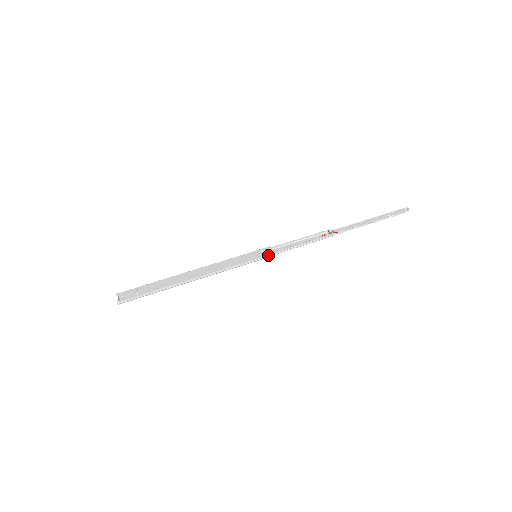
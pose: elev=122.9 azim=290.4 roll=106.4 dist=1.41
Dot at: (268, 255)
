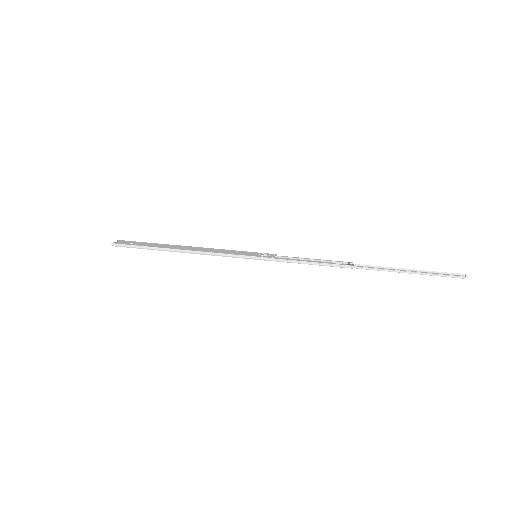
Dot at: (267, 257)
